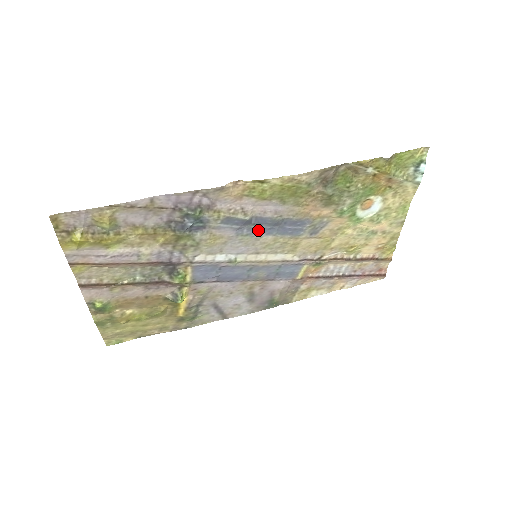
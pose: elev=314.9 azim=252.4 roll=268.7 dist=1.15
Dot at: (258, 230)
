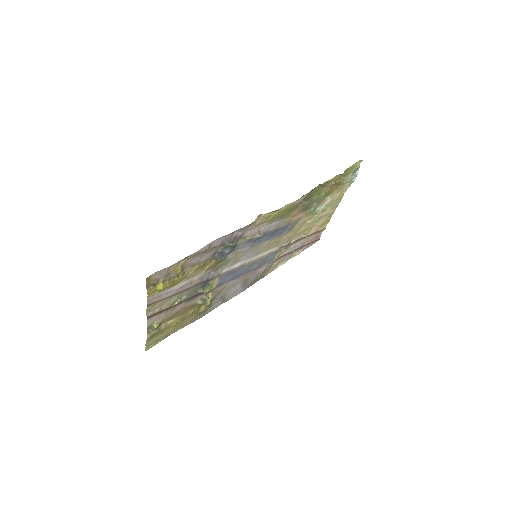
Dot at: (263, 240)
